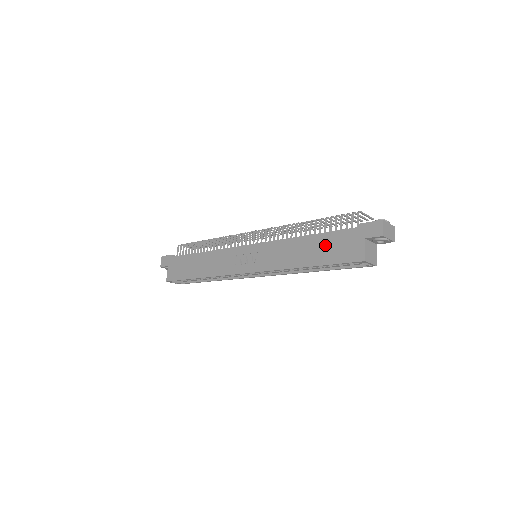
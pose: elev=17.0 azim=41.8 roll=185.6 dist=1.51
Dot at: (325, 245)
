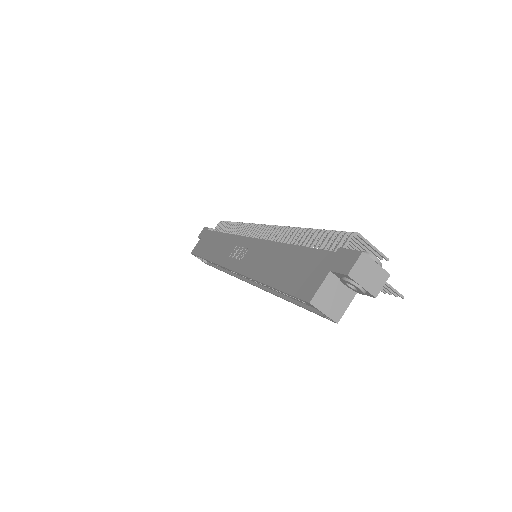
Dot at: (294, 263)
